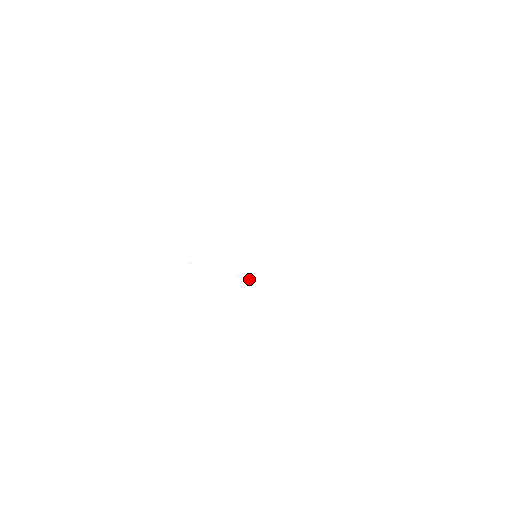
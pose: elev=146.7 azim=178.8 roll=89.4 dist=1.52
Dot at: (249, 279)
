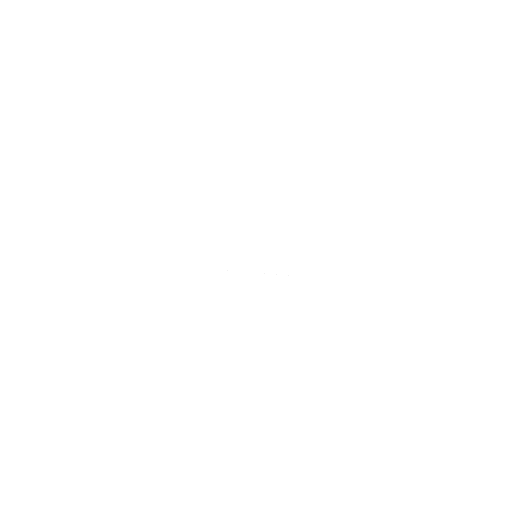
Dot at: occluded
